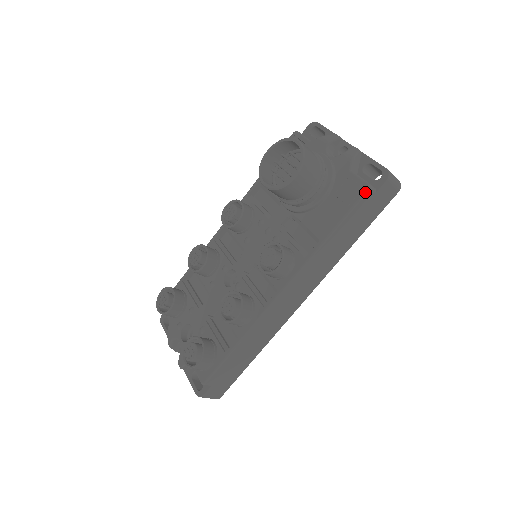
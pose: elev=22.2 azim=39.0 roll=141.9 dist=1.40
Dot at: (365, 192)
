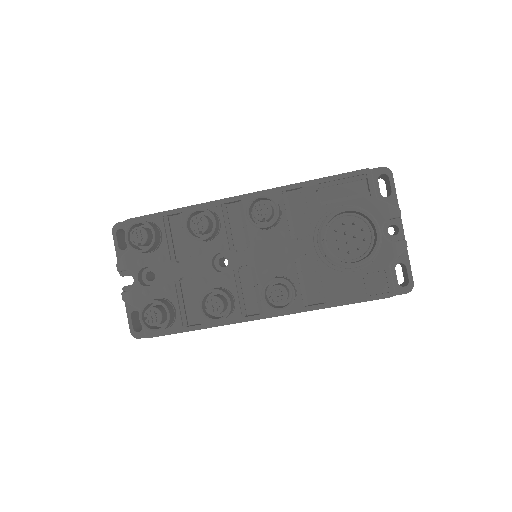
Dot at: (388, 297)
